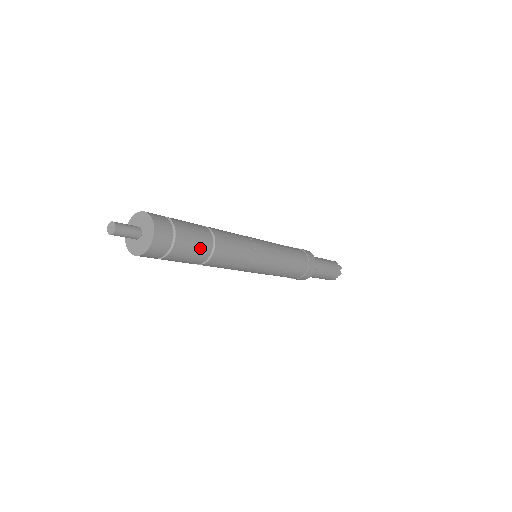
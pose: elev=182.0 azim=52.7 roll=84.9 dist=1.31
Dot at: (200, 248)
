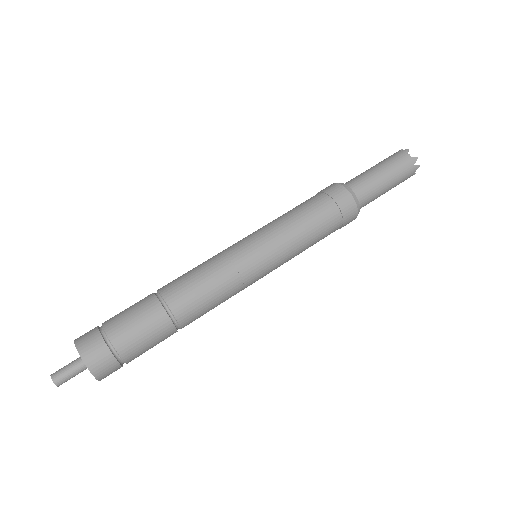
Dot at: (157, 335)
